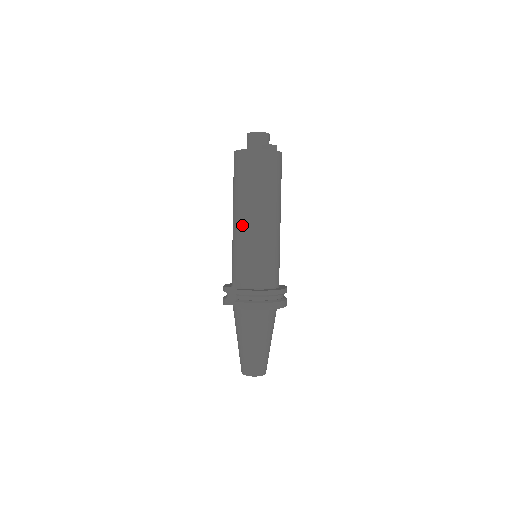
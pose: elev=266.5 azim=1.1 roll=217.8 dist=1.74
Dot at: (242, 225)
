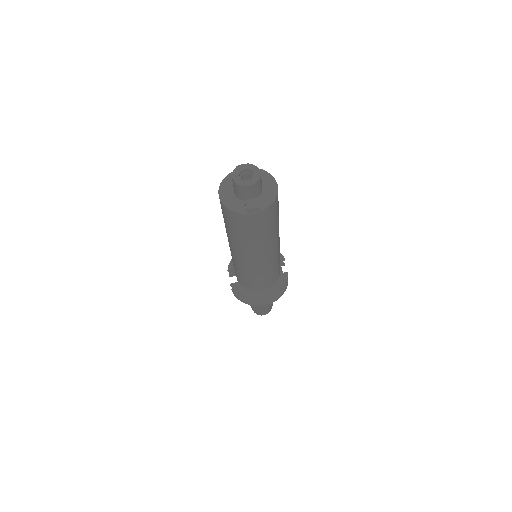
Dot at: (231, 250)
